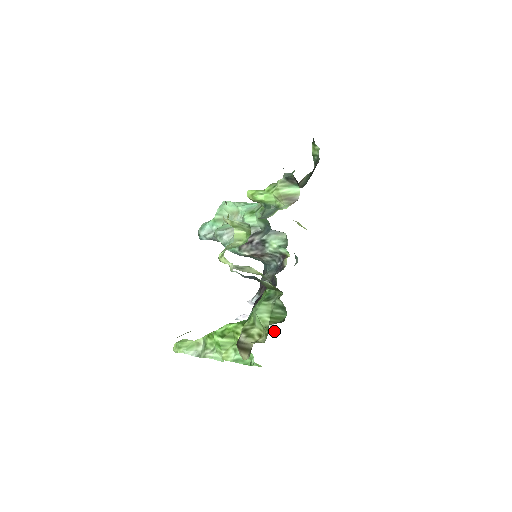
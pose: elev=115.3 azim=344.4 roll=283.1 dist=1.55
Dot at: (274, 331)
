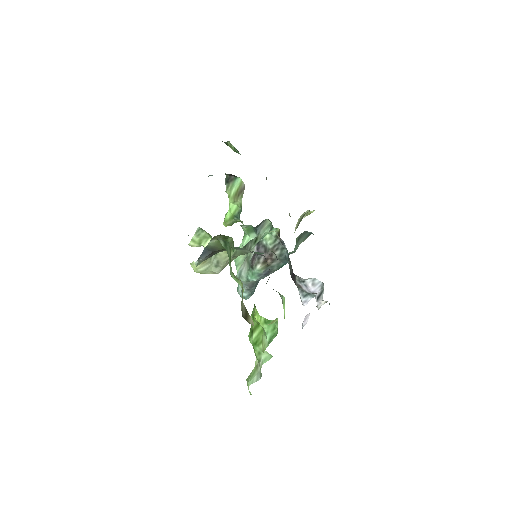
Dot at: occluded
